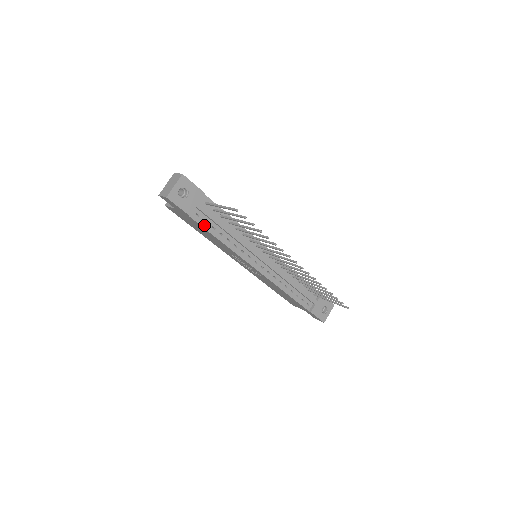
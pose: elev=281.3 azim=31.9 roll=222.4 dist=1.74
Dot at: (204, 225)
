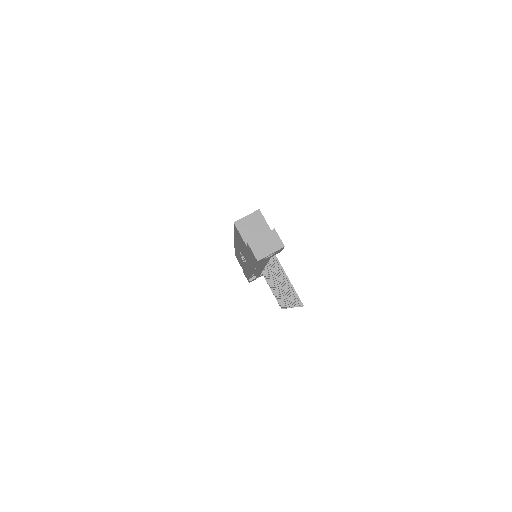
Dot at: occluded
